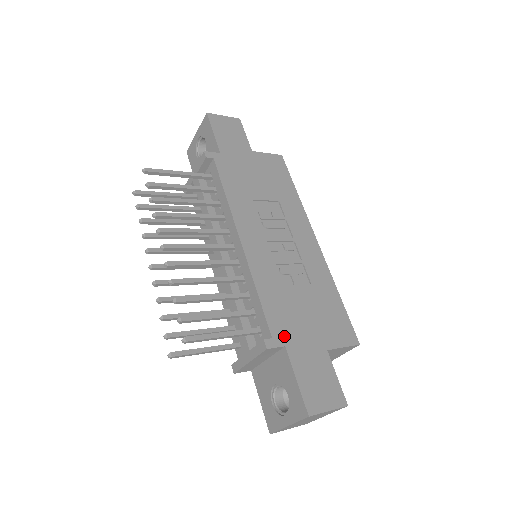
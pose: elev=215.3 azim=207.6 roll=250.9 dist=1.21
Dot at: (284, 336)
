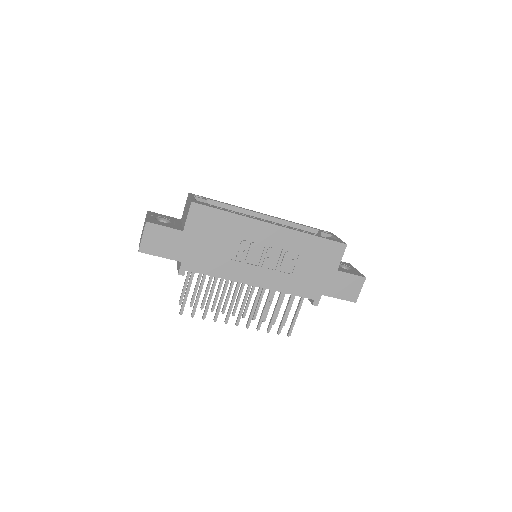
Dot at: (317, 292)
